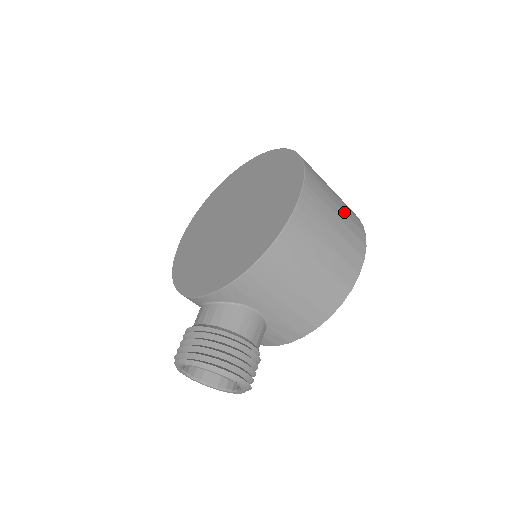
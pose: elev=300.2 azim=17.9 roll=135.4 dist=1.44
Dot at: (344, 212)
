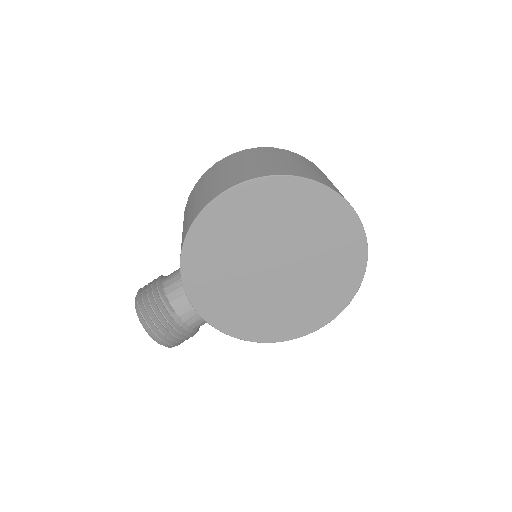
Dot at: occluded
